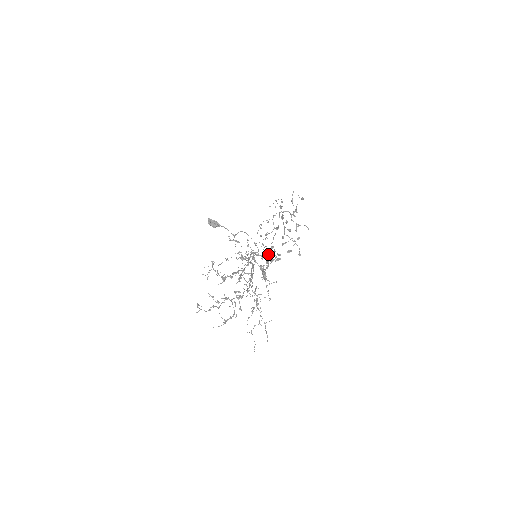
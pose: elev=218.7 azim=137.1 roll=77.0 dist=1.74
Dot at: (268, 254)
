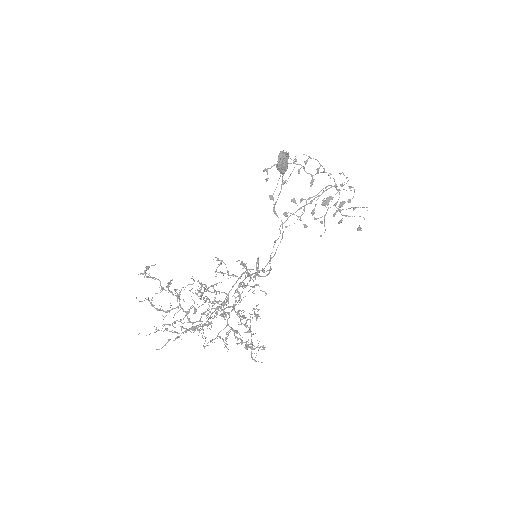
Dot at: (262, 291)
